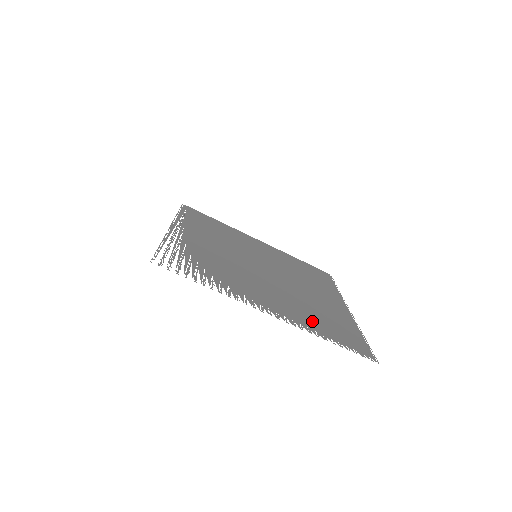
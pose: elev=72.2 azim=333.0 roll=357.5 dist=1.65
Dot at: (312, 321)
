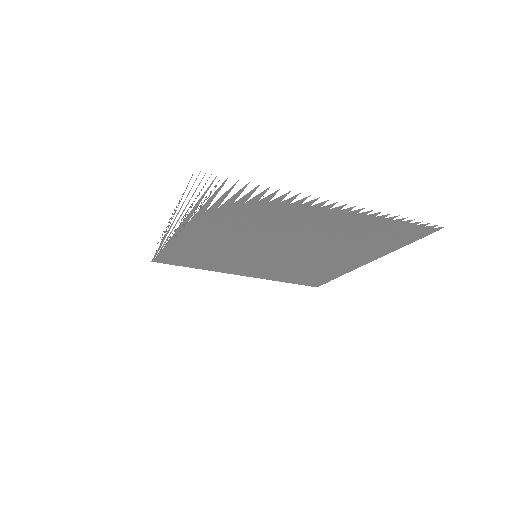
Dot at: (366, 225)
